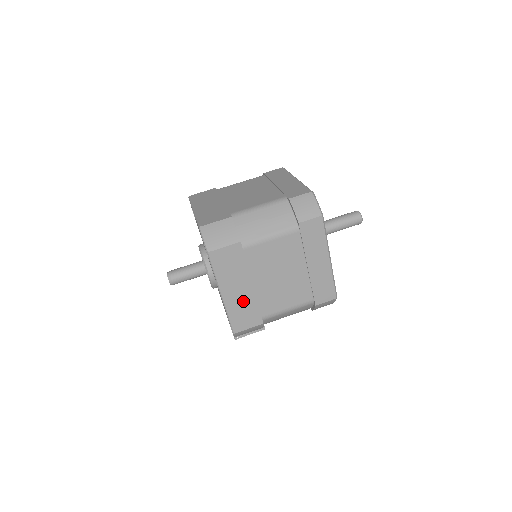
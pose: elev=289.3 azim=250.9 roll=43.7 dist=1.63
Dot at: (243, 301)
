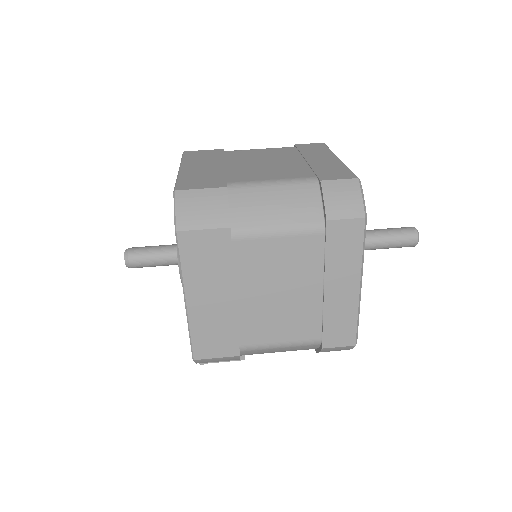
Dot at: (216, 317)
